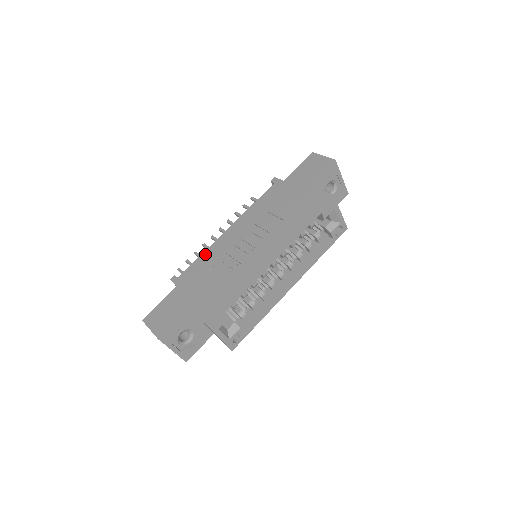
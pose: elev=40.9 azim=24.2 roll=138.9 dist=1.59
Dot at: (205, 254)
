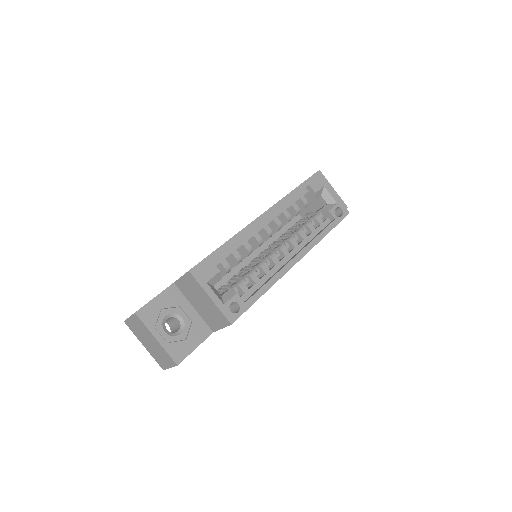
Dot at: occluded
